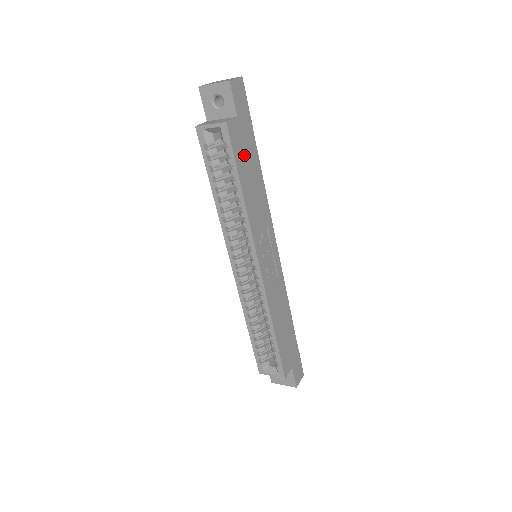
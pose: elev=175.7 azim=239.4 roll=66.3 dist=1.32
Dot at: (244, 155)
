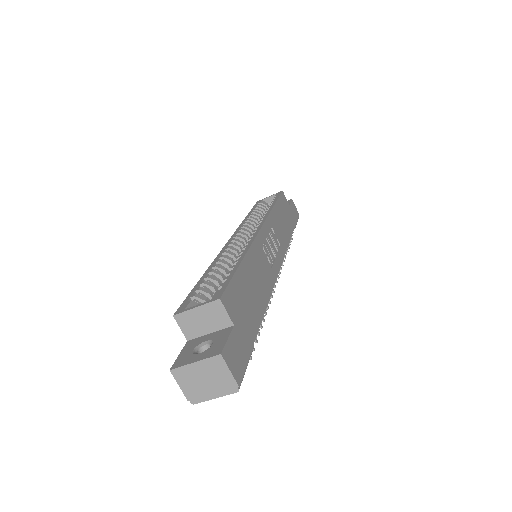
Dot at: (285, 211)
